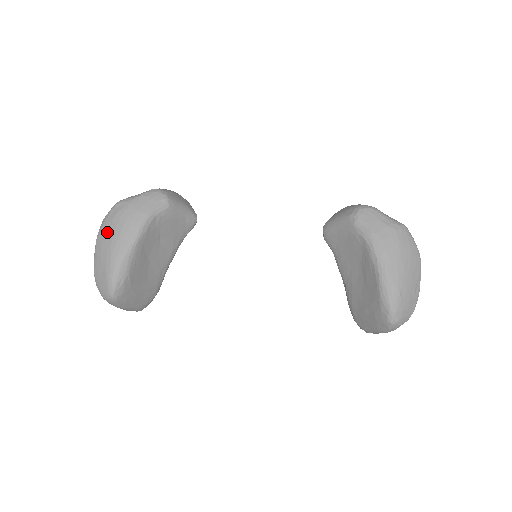
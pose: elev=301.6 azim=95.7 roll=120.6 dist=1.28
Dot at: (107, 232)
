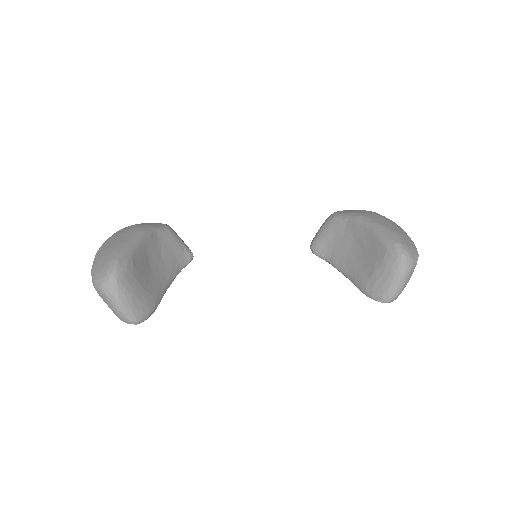
Dot at: (110, 240)
